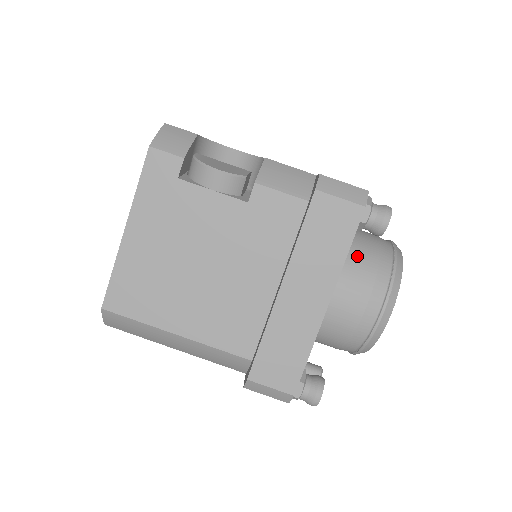
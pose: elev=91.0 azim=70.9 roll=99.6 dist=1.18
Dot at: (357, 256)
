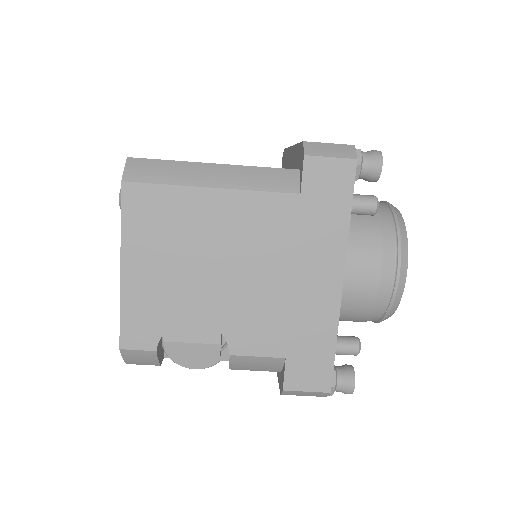
Dot at: (346, 317)
